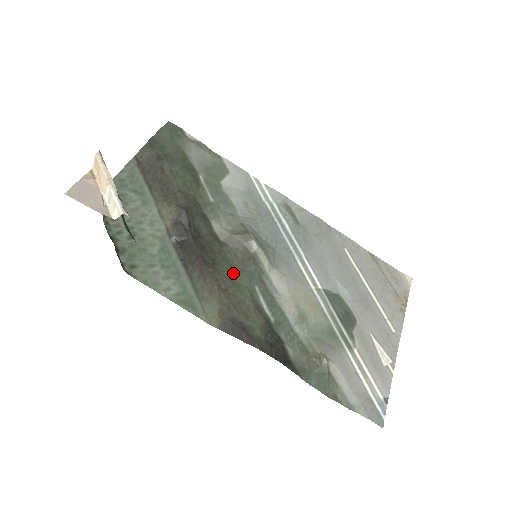
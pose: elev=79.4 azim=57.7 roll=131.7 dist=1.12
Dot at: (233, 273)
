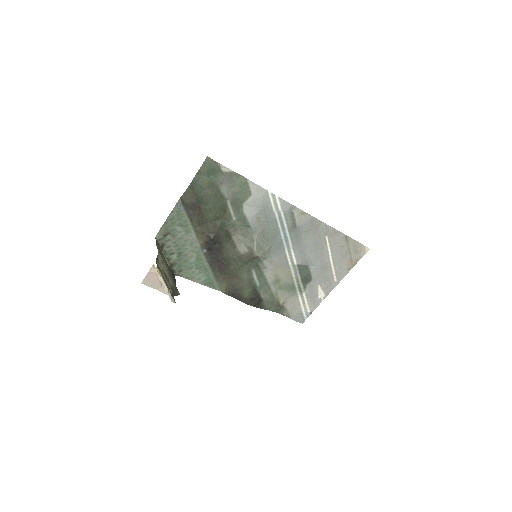
Dot at: (239, 268)
